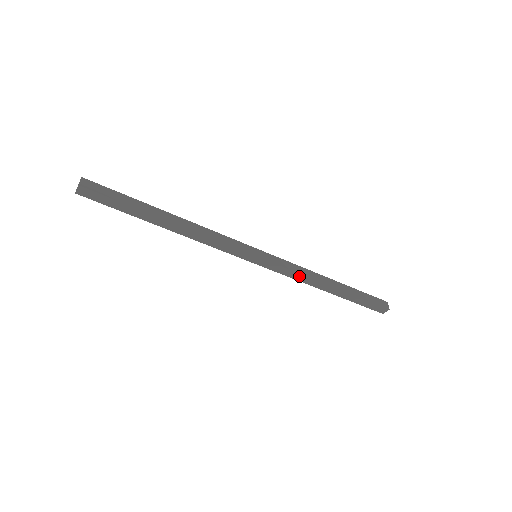
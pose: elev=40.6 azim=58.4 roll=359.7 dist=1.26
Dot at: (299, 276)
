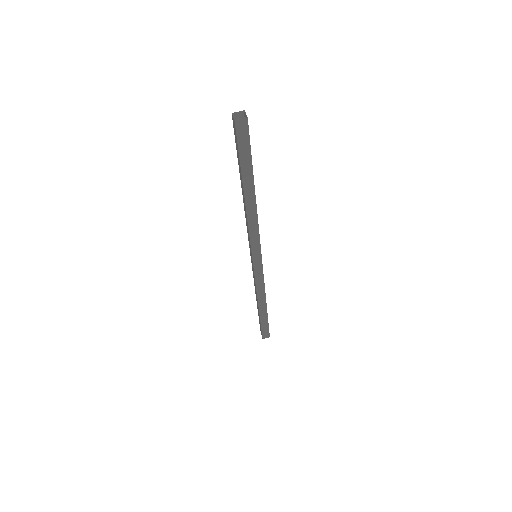
Dot at: (261, 287)
